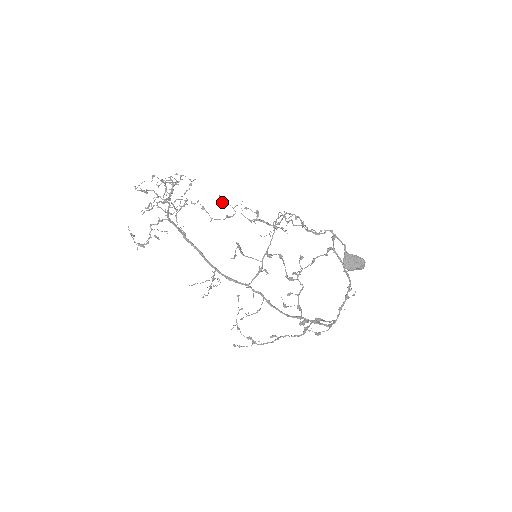
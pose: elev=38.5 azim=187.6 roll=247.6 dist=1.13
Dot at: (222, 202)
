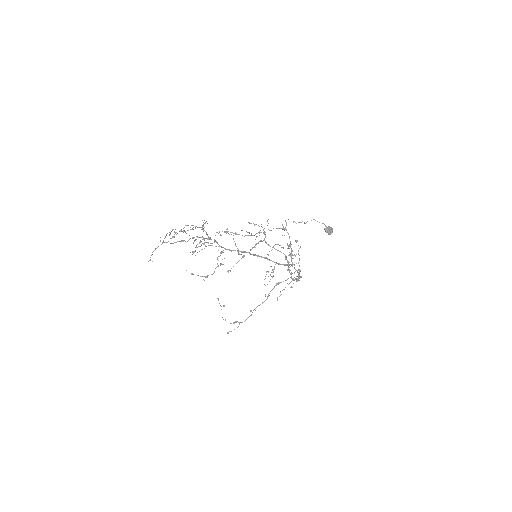
Dot at: (254, 225)
